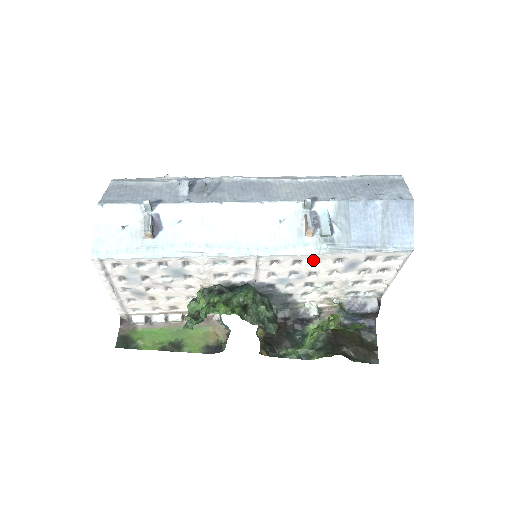
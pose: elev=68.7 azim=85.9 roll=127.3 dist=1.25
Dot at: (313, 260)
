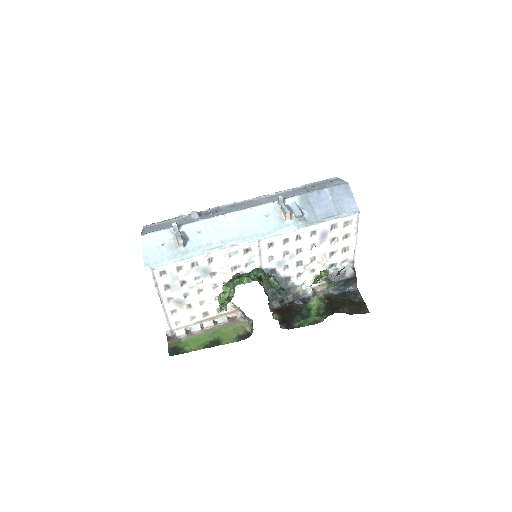
Dot at: (296, 237)
